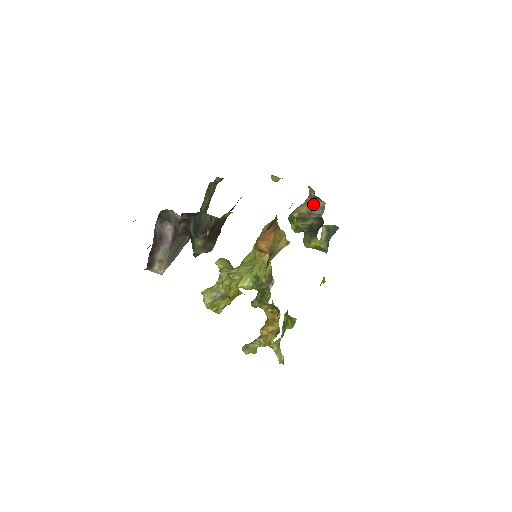
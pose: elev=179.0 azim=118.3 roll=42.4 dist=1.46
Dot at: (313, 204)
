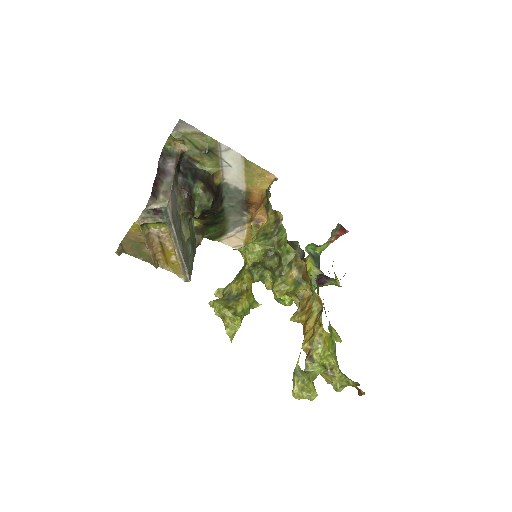
Dot at: occluded
